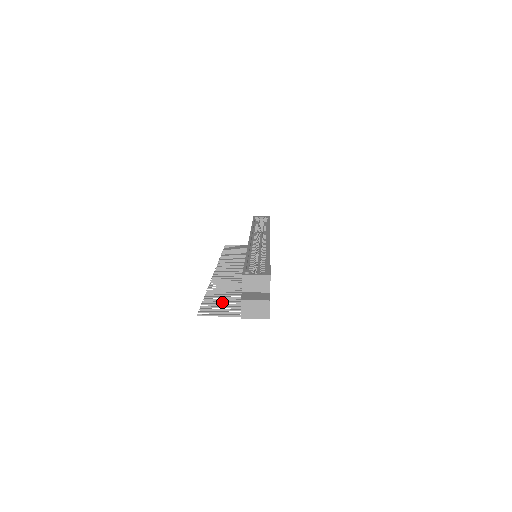
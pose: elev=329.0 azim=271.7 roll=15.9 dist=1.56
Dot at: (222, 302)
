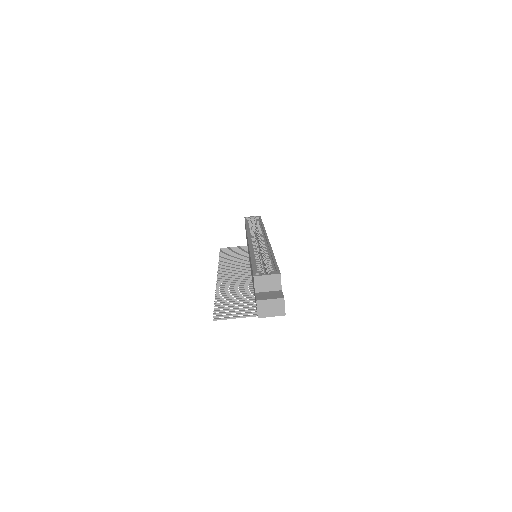
Dot at: (233, 304)
